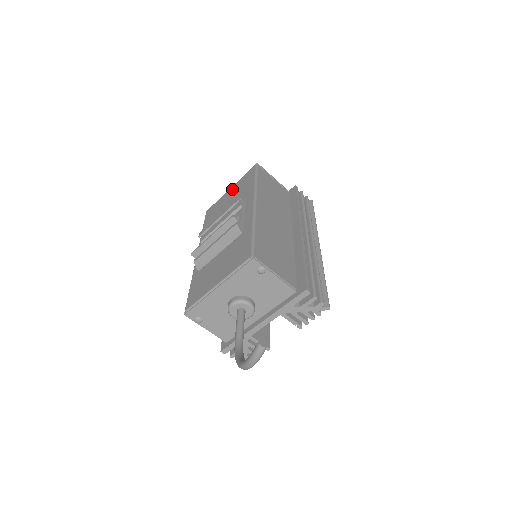
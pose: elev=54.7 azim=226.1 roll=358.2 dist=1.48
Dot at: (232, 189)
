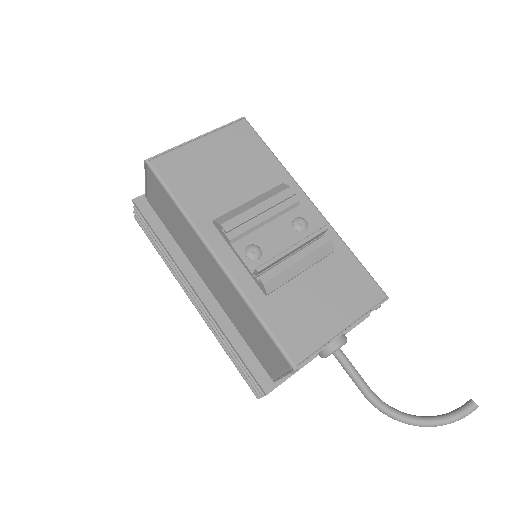
Dot at: (211, 144)
